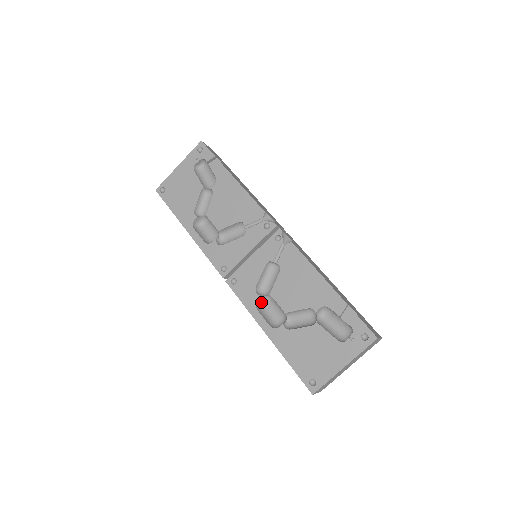
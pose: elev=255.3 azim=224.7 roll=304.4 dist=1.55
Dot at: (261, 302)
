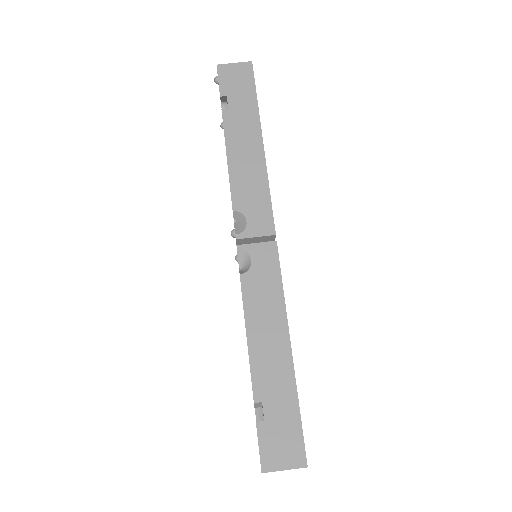
Dot at: occluded
